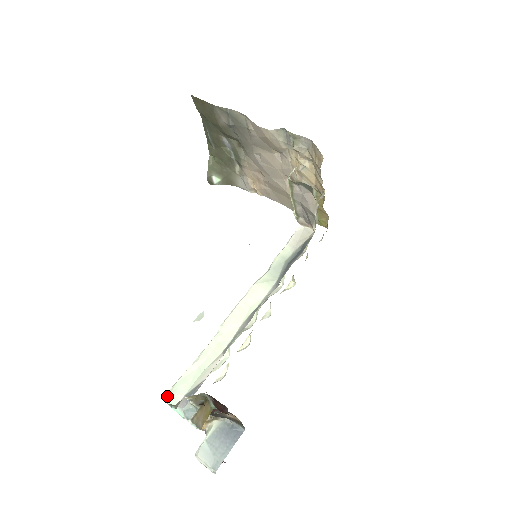
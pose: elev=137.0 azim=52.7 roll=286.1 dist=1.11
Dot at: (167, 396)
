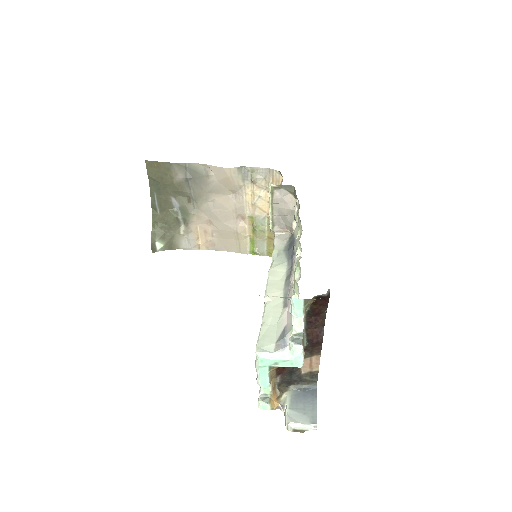
Dot at: (258, 351)
